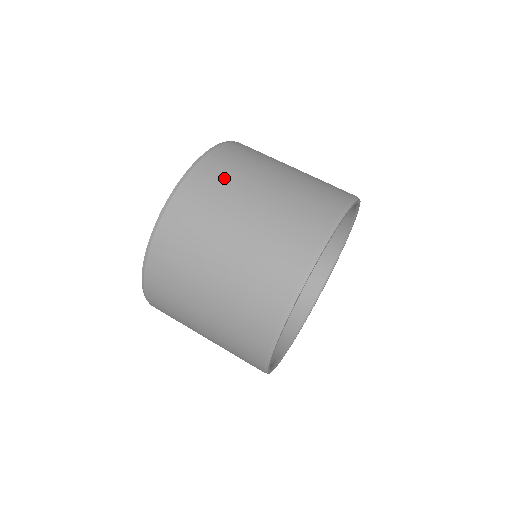
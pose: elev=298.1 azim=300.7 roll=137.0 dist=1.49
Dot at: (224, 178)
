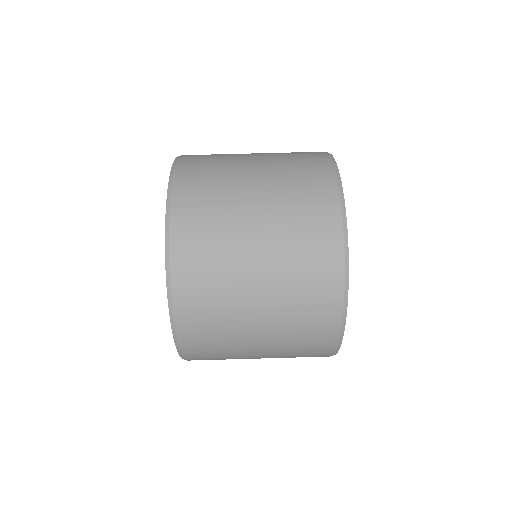
Dot at: (210, 298)
